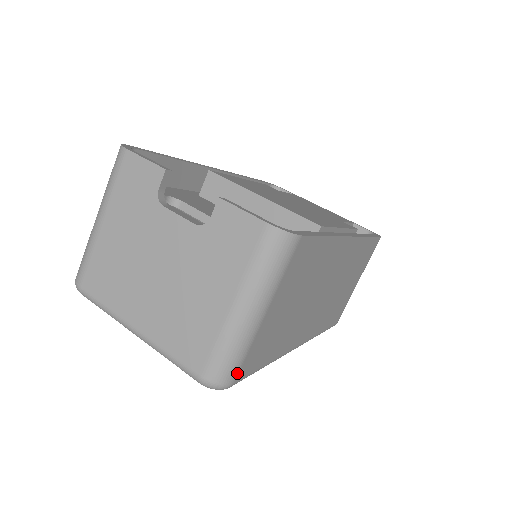
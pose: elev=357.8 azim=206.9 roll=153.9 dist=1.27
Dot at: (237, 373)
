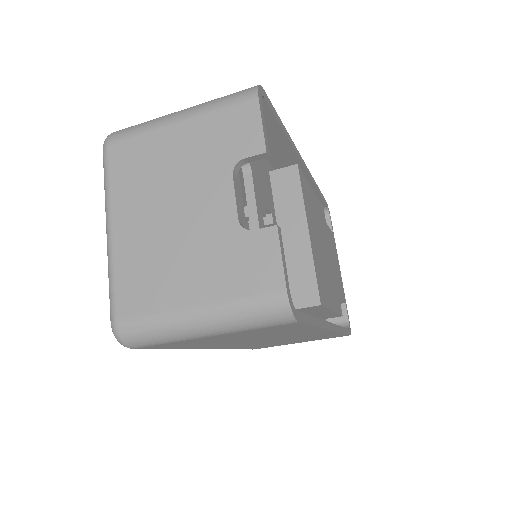
Dot at: (144, 346)
